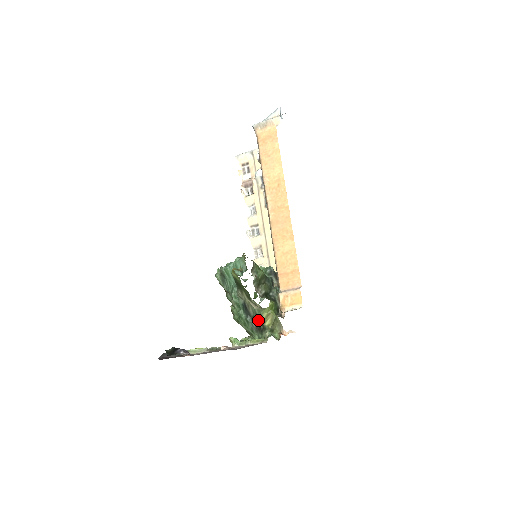
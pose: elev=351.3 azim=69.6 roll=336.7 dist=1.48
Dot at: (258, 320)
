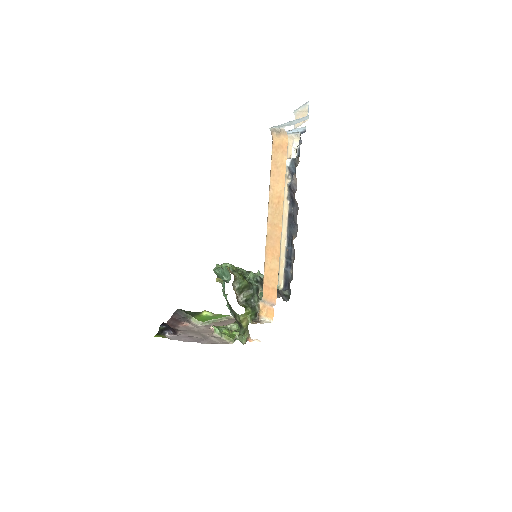
Dot at: (237, 319)
